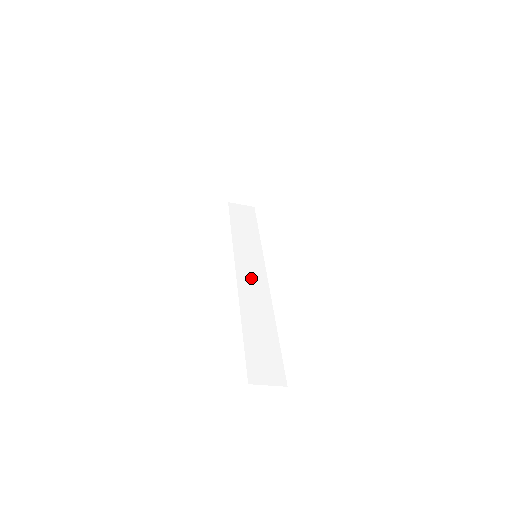
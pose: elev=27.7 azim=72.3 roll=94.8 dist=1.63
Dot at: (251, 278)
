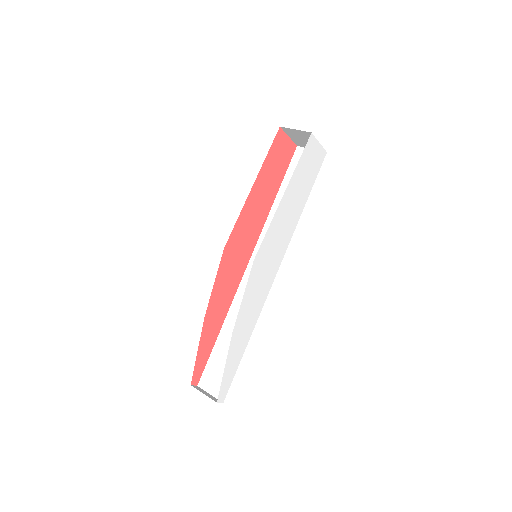
Dot at: occluded
